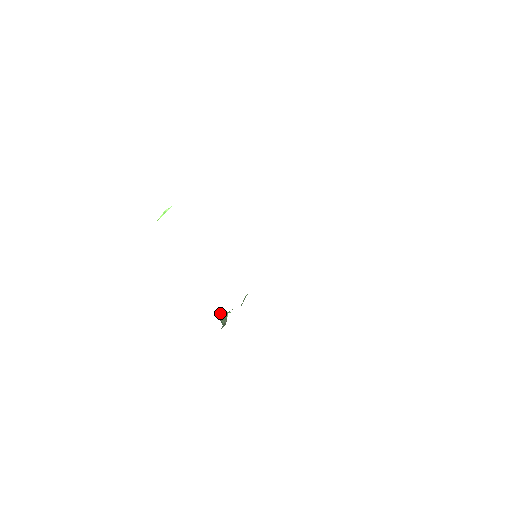
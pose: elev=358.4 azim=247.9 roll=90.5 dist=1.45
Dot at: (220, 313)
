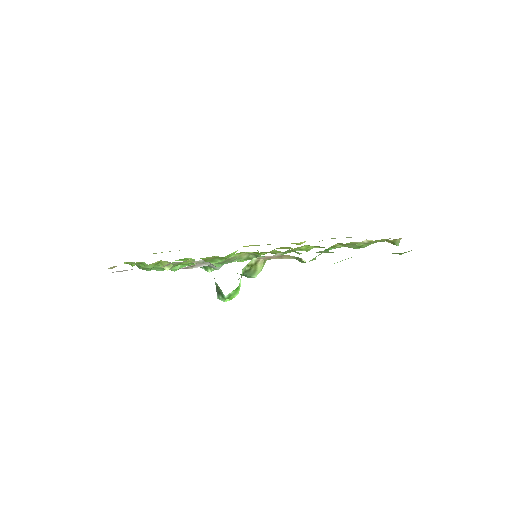
Dot at: occluded
